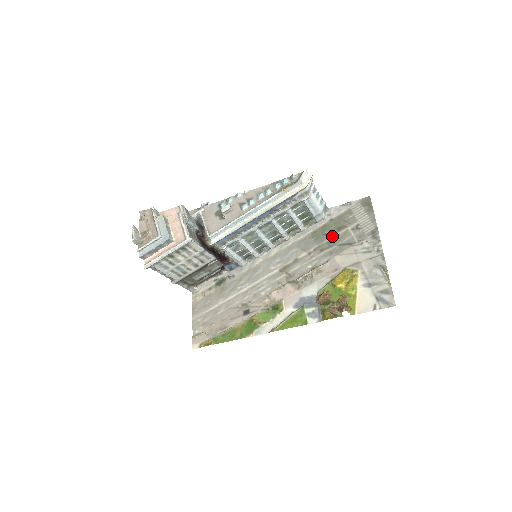
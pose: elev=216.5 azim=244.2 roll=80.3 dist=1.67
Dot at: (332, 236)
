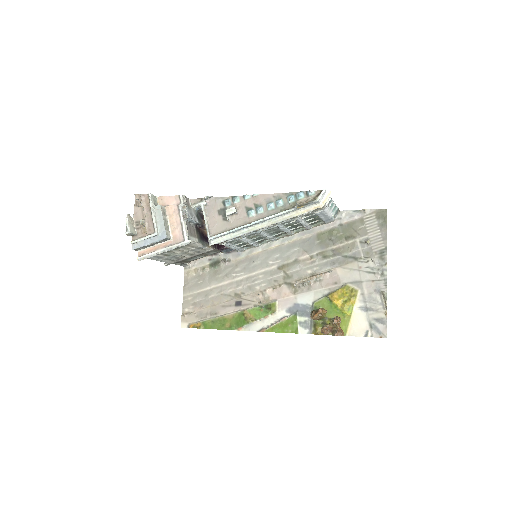
Dot at: (338, 244)
